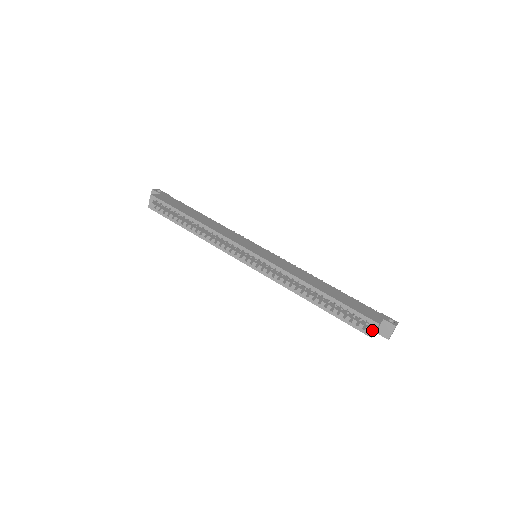
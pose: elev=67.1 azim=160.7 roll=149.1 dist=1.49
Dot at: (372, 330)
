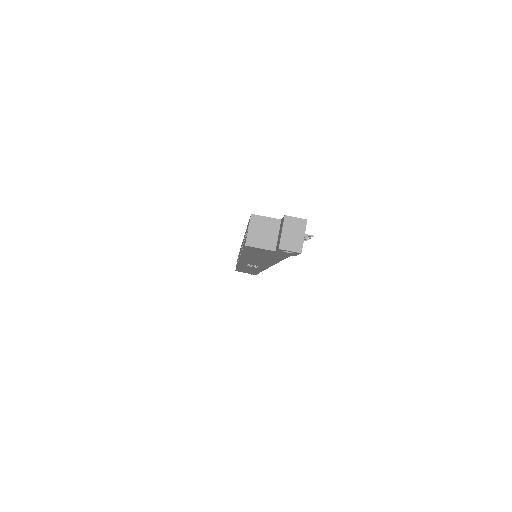
Dot at: (249, 233)
